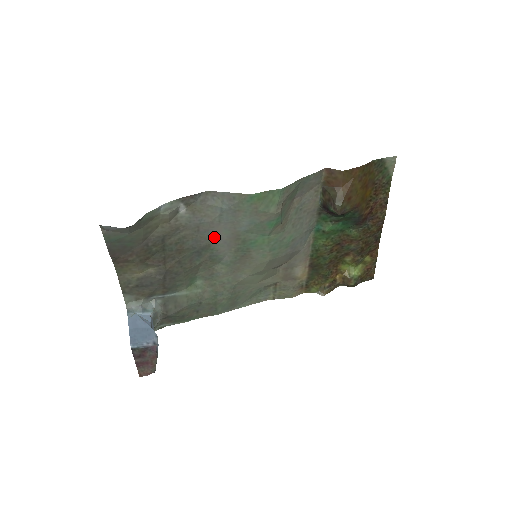
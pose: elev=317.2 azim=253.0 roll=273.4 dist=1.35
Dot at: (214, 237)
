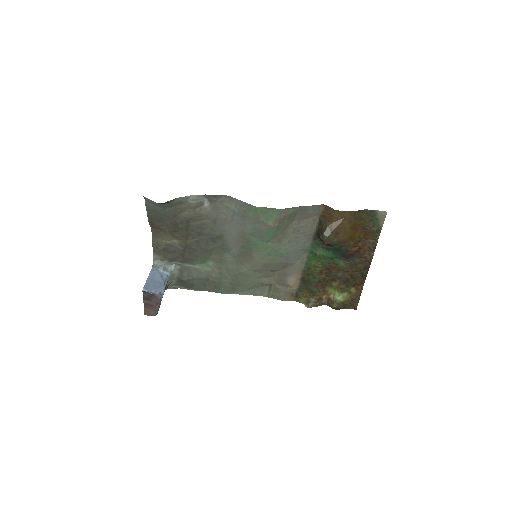
Dot at: (227, 231)
